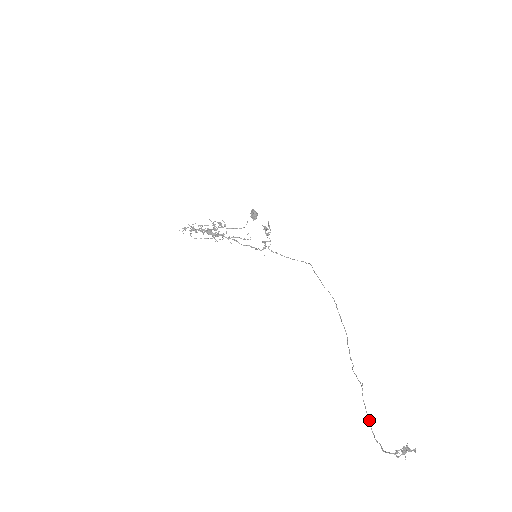
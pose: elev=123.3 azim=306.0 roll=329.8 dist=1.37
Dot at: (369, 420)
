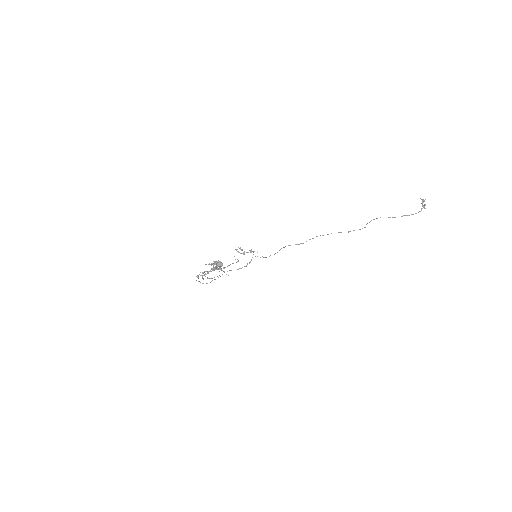
Dot at: occluded
